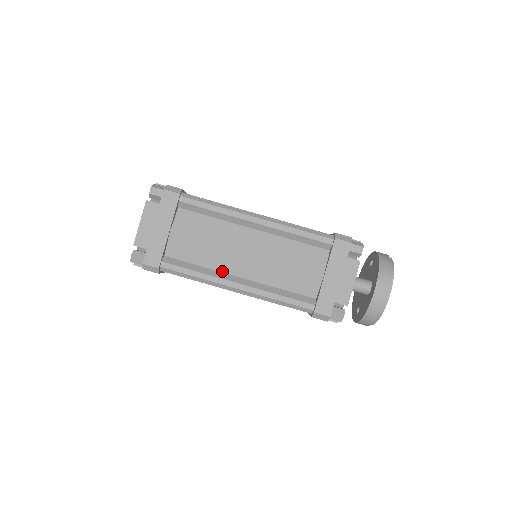
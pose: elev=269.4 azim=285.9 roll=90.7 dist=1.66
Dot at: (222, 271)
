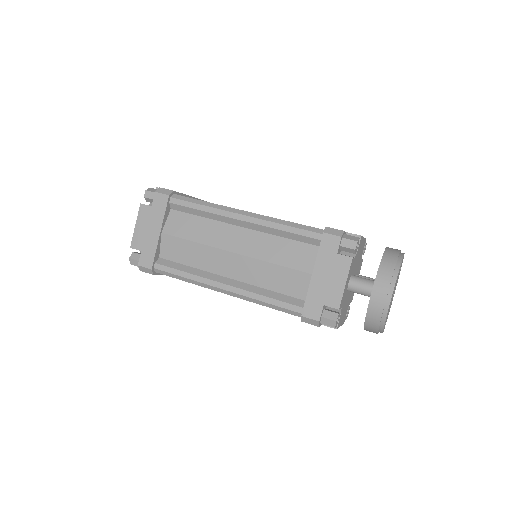
Dot at: (211, 272)
